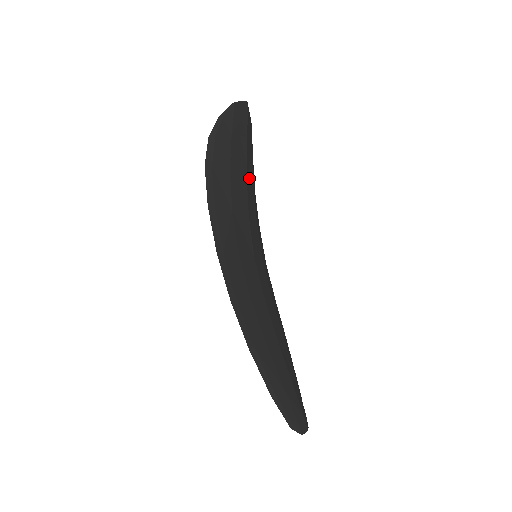
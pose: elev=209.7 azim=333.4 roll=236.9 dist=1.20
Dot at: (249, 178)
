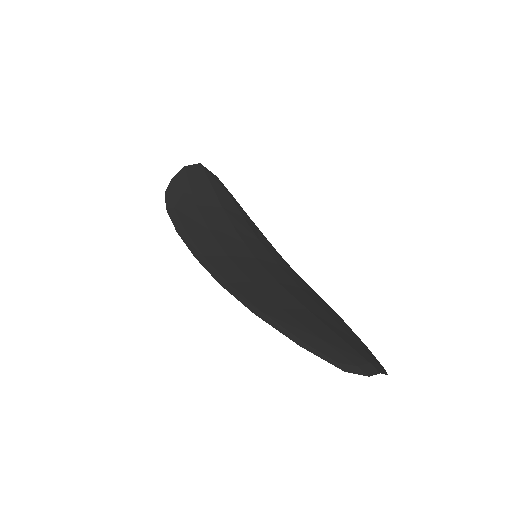
Dot at: (230, 210)
